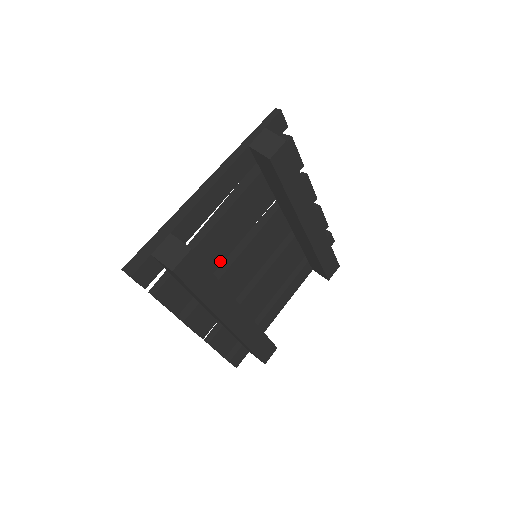
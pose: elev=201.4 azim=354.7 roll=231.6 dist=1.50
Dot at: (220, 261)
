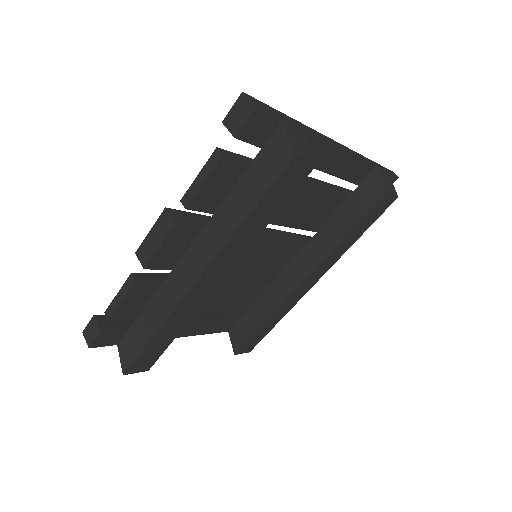
Dot at: occluded
